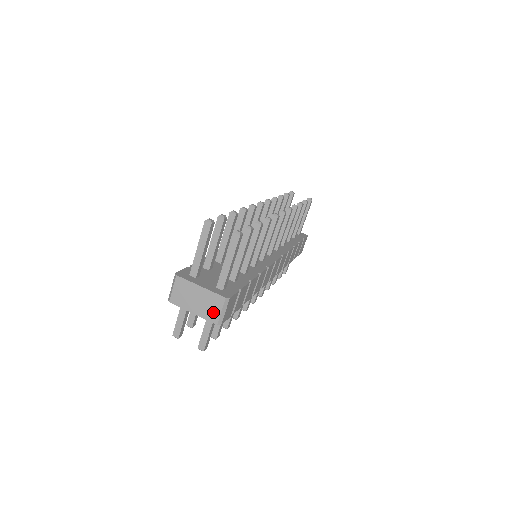
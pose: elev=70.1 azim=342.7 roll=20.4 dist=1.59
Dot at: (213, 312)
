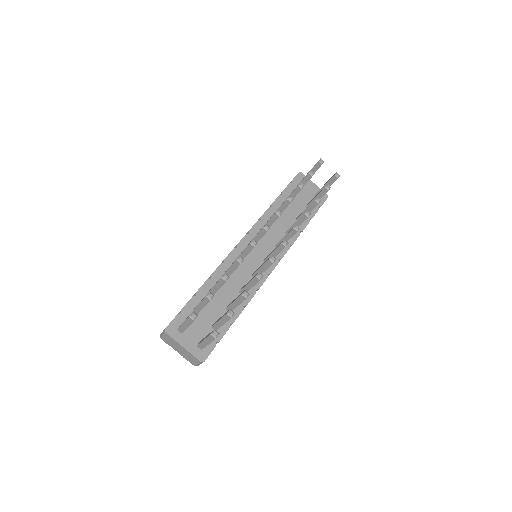
Dot at: (192, 361)
